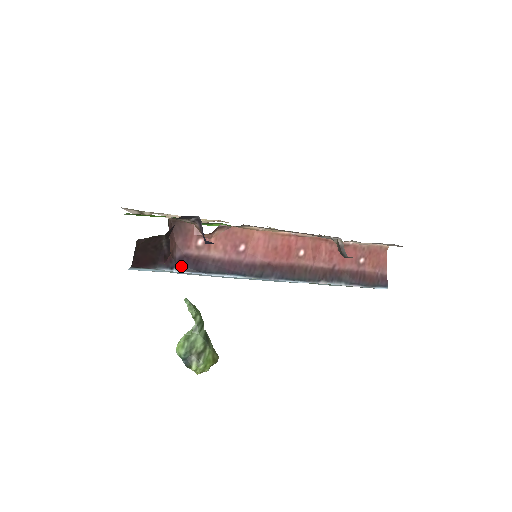
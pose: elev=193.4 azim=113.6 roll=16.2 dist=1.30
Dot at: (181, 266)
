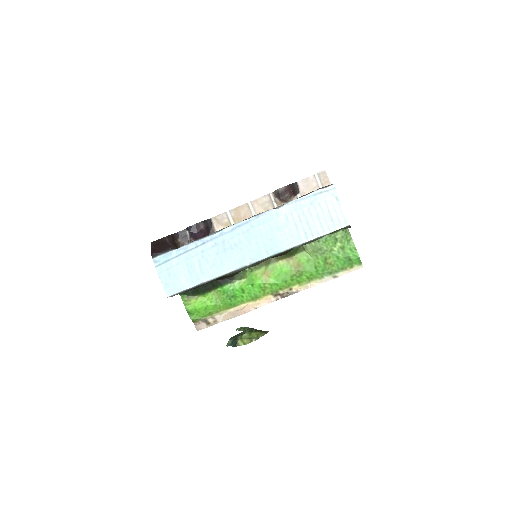
Dot at: (181, 247)
